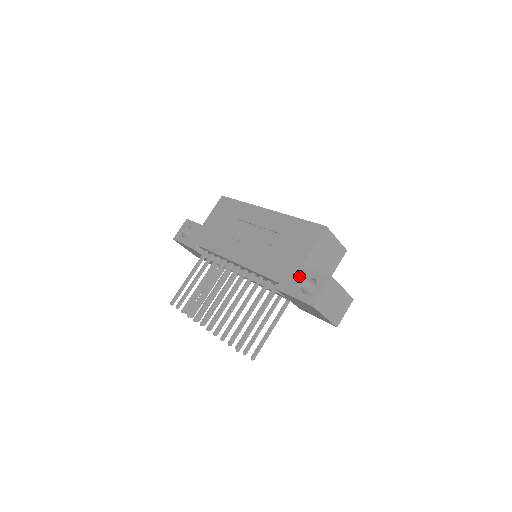
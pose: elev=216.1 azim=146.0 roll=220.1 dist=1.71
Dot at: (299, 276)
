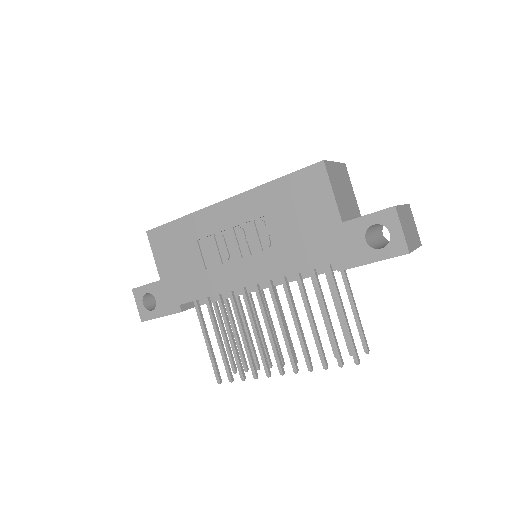
Dot at: (352, 237)
